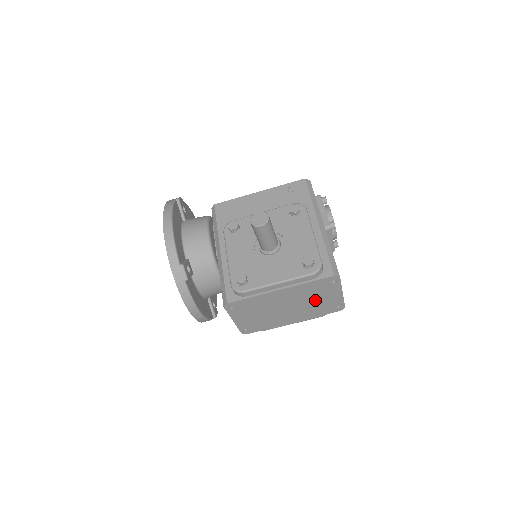
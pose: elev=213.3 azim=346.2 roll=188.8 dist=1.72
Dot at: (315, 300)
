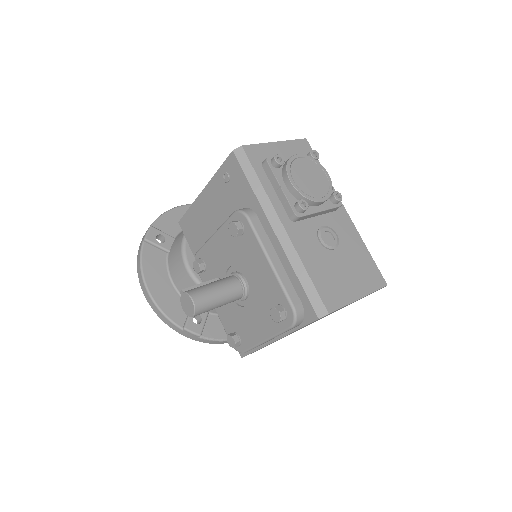
Dot at: occluded
